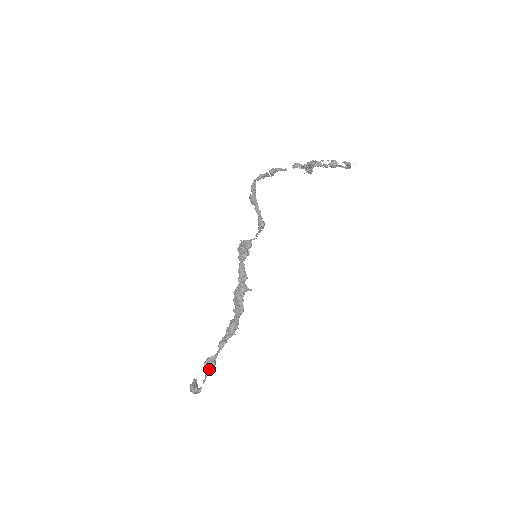
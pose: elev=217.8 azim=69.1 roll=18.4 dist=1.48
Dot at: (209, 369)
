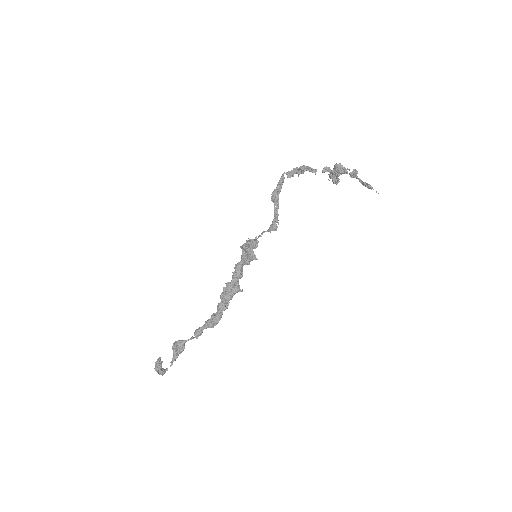
Dot at: (179, 353)
